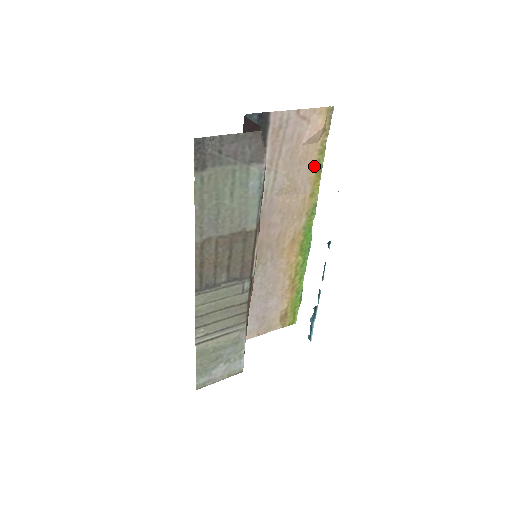
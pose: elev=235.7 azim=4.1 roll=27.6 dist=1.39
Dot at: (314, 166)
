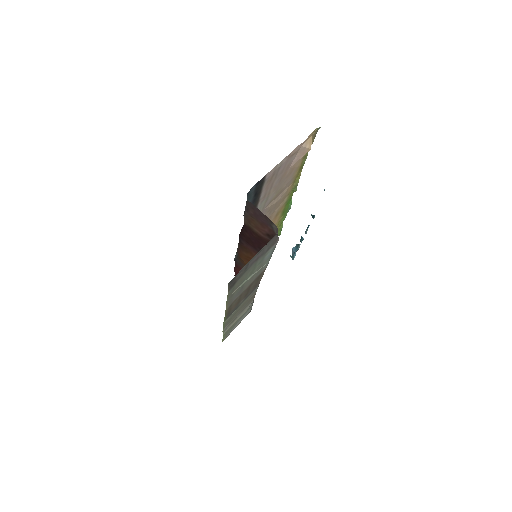
Dot at: (298, 169)
